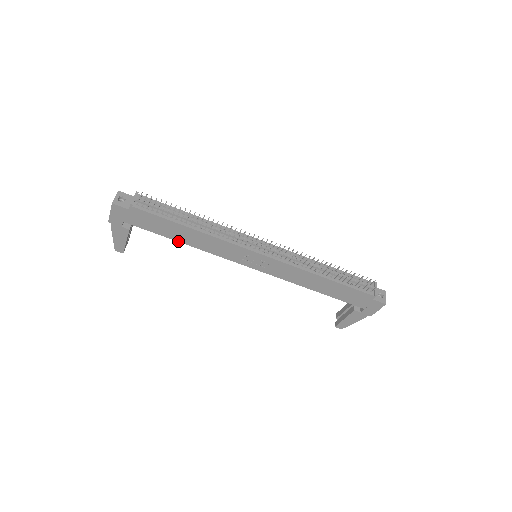
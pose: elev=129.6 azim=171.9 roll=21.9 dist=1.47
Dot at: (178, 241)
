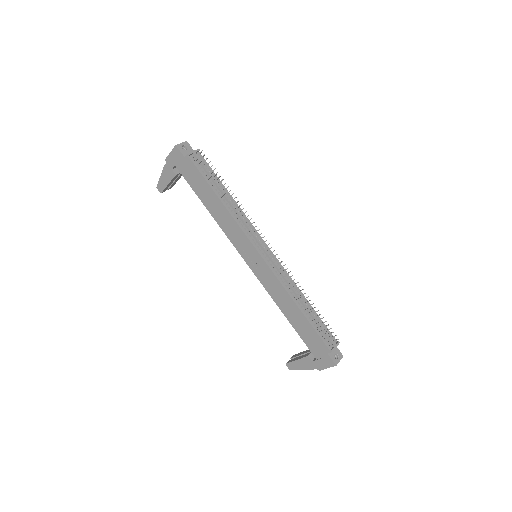
Dot at: (205, 206)
